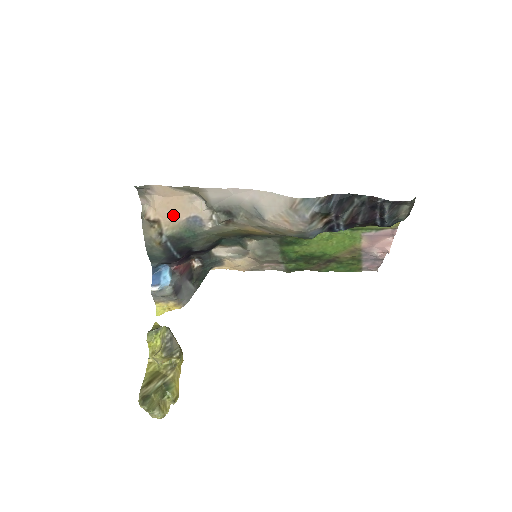
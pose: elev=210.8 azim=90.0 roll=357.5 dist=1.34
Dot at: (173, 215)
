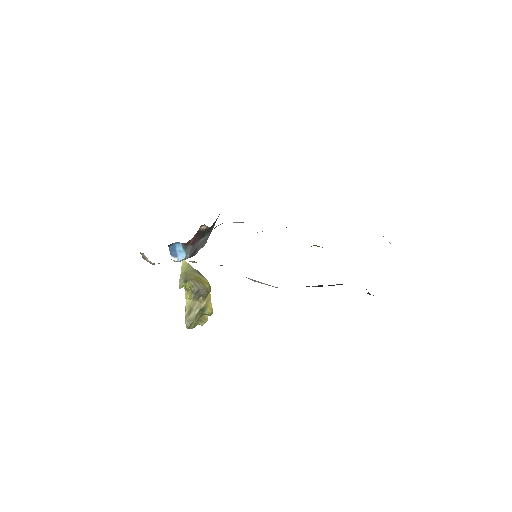
Dot at: occluded
